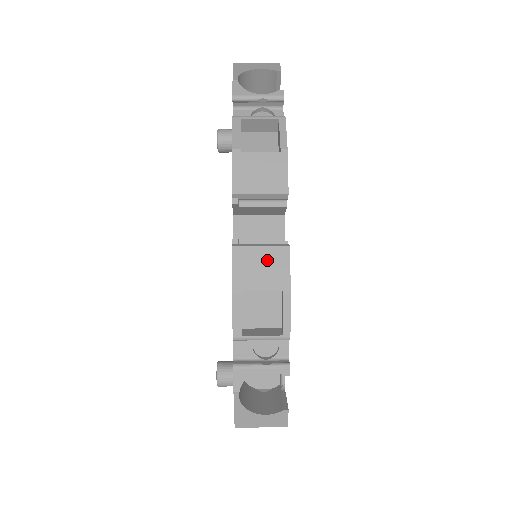
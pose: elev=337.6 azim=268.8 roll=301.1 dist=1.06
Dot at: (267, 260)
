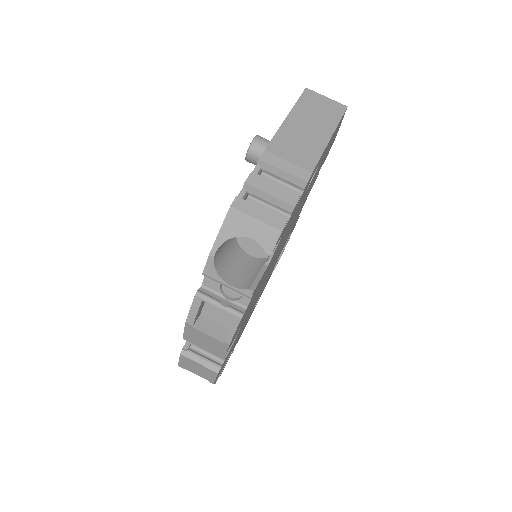
Dot at: (202, 369)
